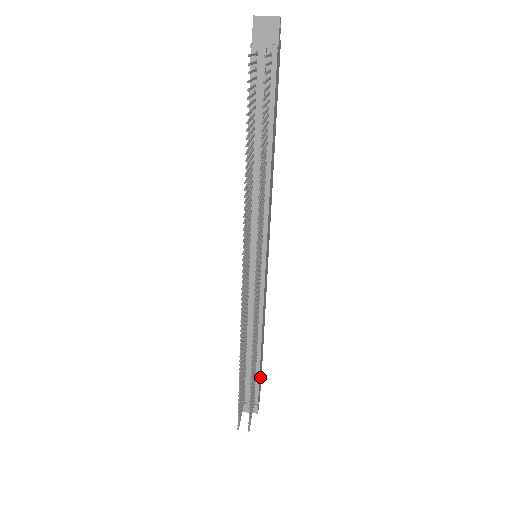
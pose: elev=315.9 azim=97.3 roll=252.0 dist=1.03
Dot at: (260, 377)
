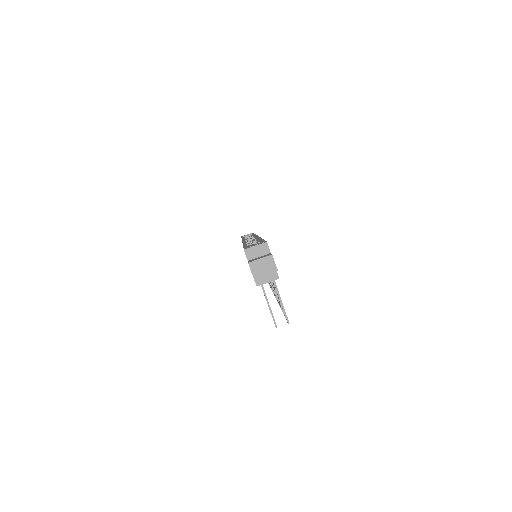
Dot at: occluded
